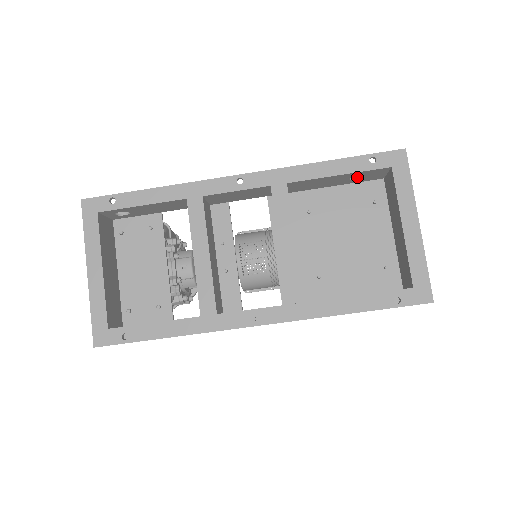
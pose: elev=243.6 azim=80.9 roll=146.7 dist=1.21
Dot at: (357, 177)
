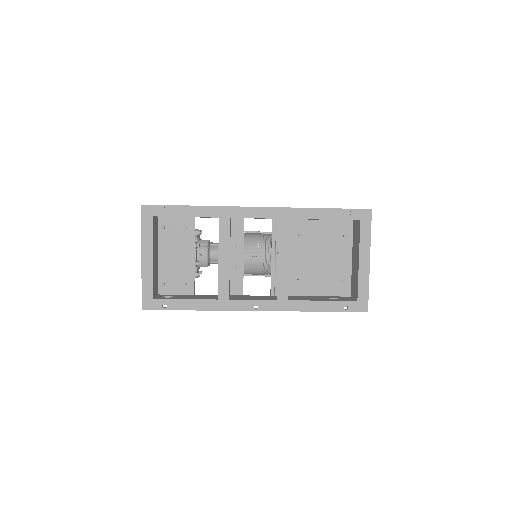
Dot at: occluded
